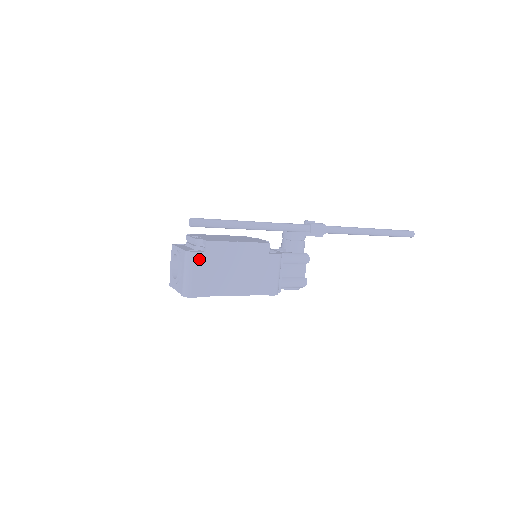
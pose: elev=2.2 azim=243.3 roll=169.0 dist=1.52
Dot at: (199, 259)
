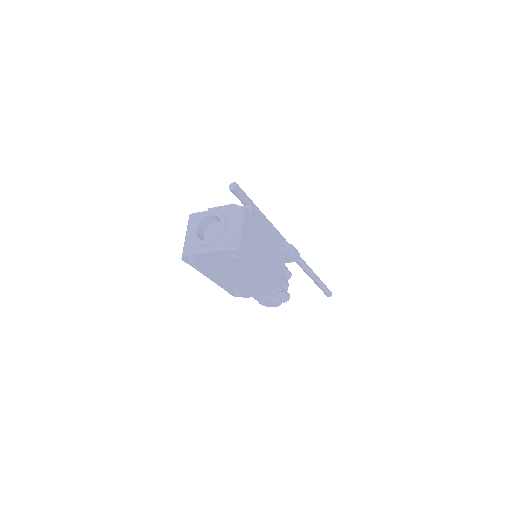
Dot at: (247, 218)
